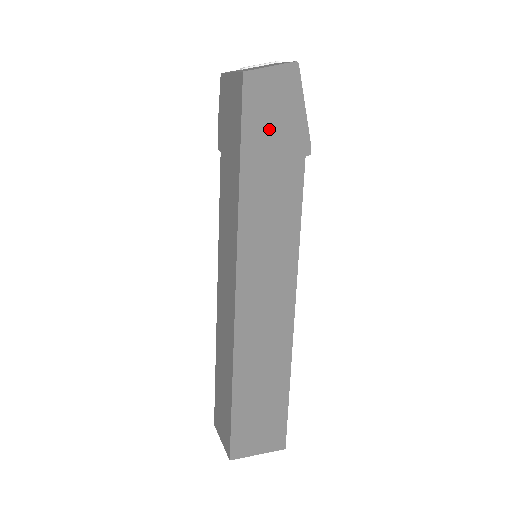
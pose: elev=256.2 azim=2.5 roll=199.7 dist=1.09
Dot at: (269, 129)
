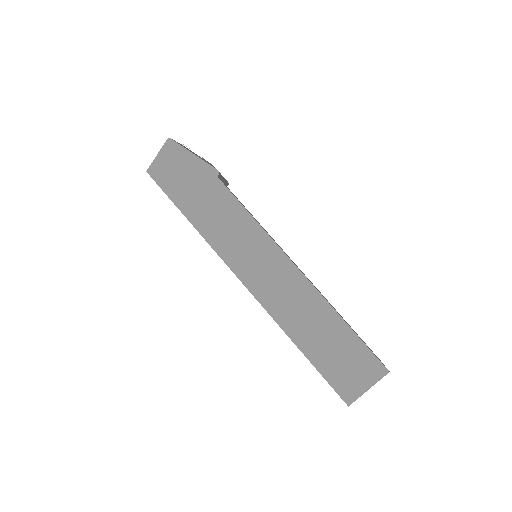
Dot at: (184, 184)
